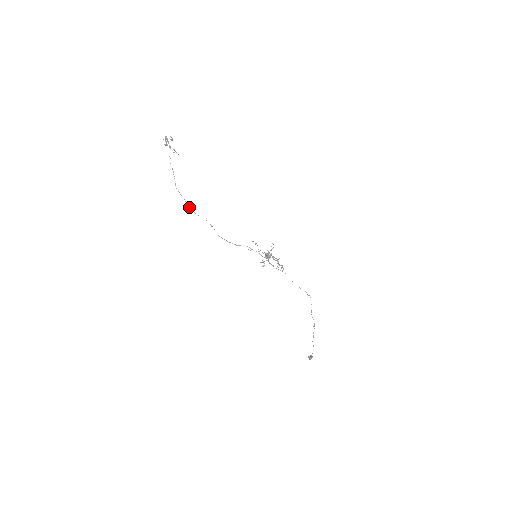
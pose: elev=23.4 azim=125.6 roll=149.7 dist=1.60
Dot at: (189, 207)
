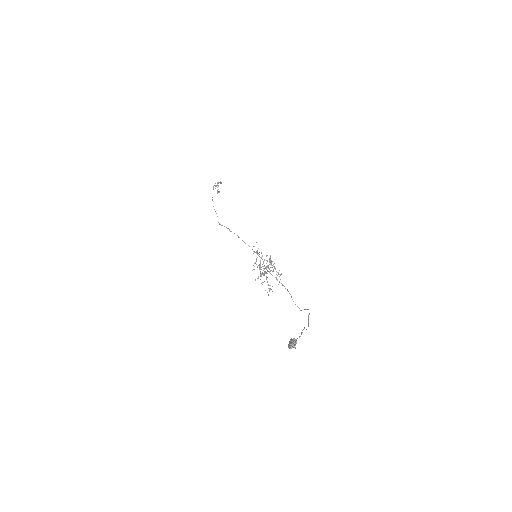
Dot at: (212, 199)
